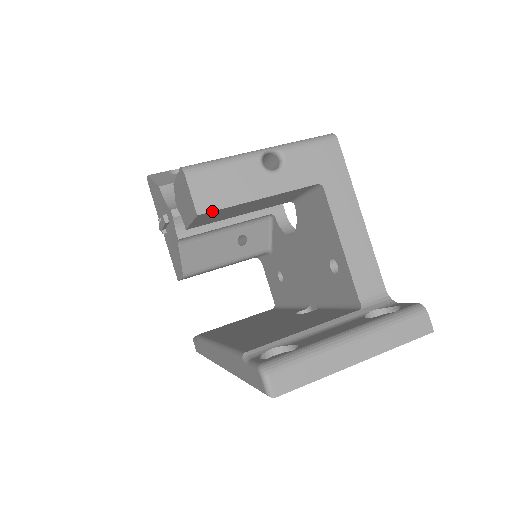
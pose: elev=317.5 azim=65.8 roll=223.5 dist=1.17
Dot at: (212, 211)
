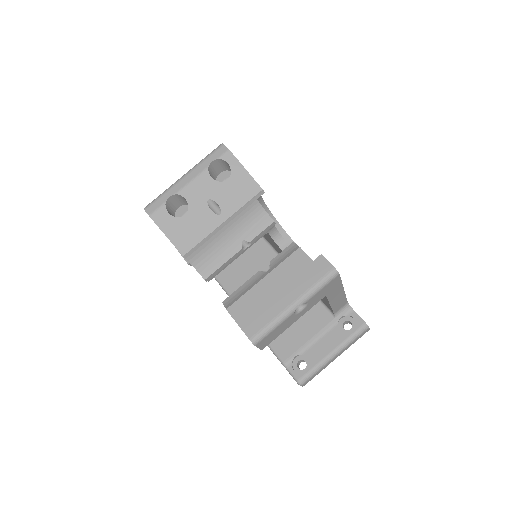
Dot at: occluded
